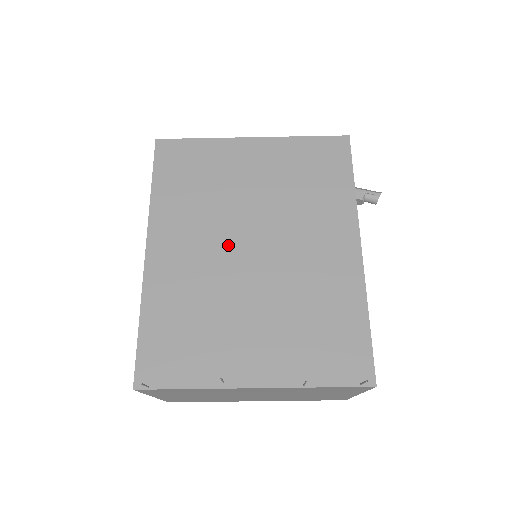
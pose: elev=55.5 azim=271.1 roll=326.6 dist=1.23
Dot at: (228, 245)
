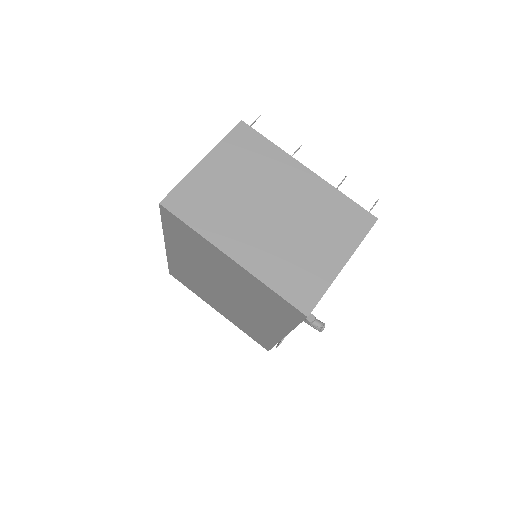
Dot at: occluded
